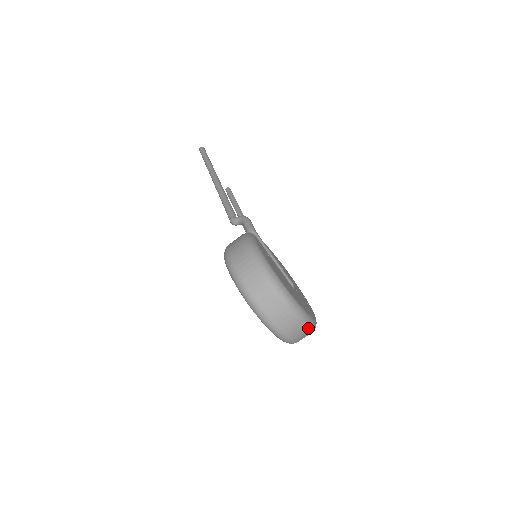
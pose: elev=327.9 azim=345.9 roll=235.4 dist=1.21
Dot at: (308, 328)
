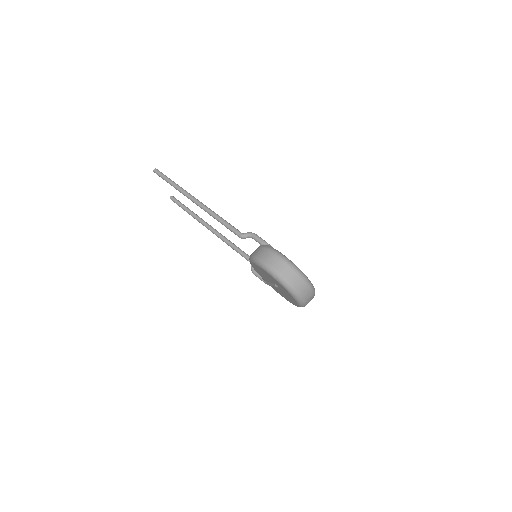
Dot at: occluded
